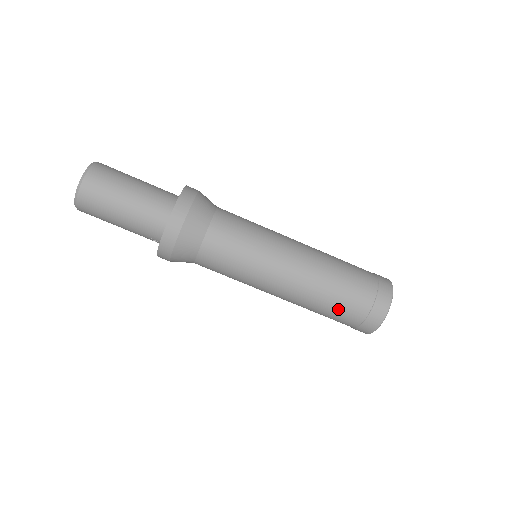
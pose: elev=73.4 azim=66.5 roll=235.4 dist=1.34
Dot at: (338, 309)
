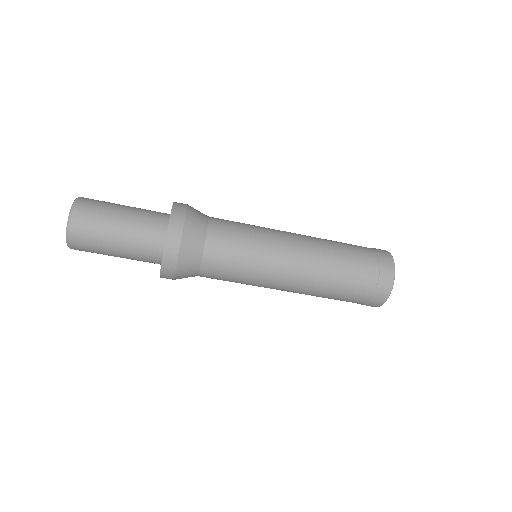
Dot at: (345, 291)
